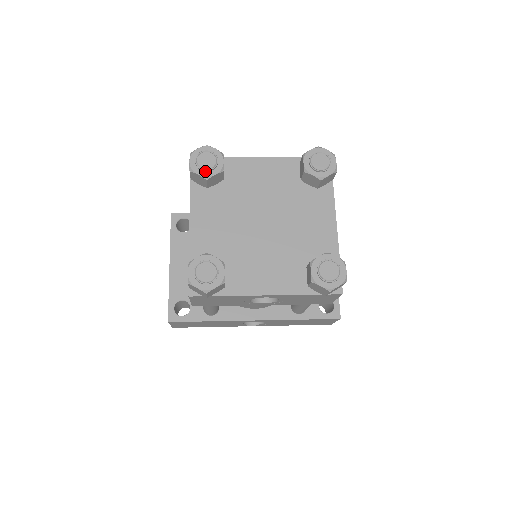
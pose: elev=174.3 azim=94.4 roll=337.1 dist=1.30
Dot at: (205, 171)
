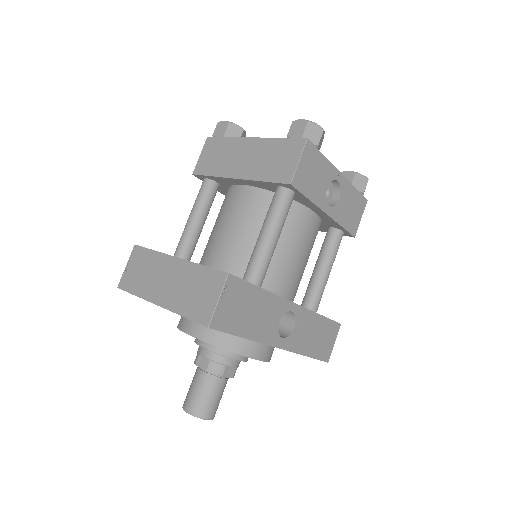
Dot at: (238, 127)
